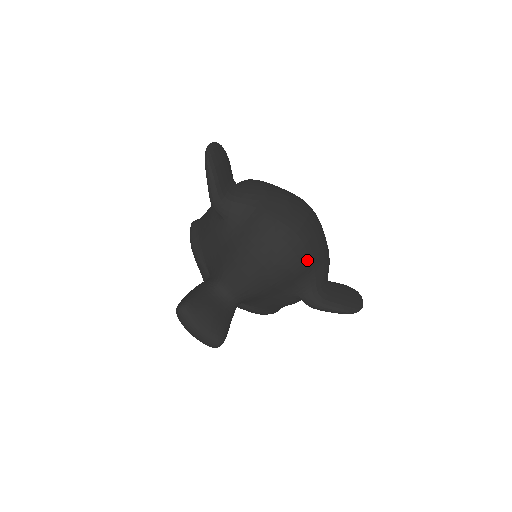
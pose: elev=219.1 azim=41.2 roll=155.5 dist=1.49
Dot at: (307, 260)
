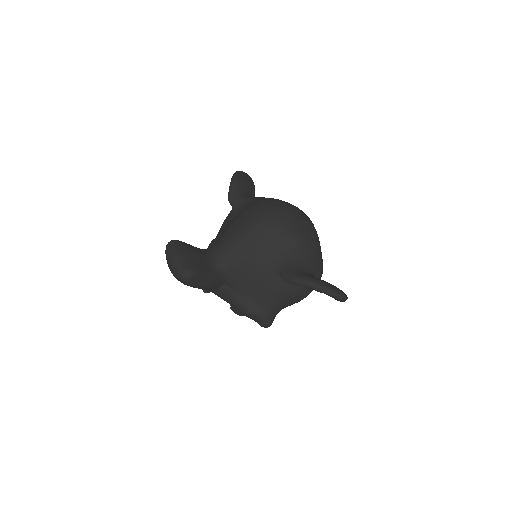
Dot at: (289, 230)
